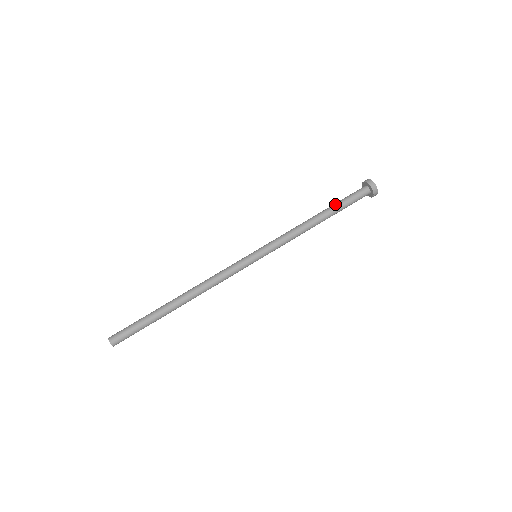
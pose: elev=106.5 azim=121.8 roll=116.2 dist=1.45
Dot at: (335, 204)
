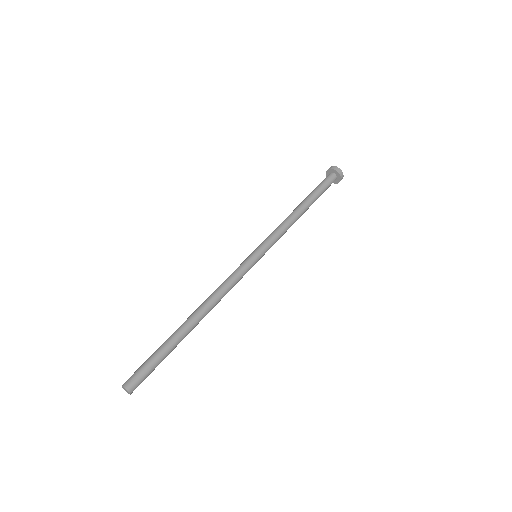
Dot at: (313, 193)
